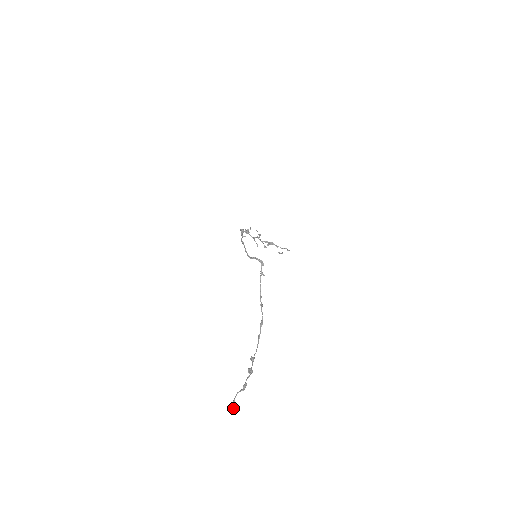
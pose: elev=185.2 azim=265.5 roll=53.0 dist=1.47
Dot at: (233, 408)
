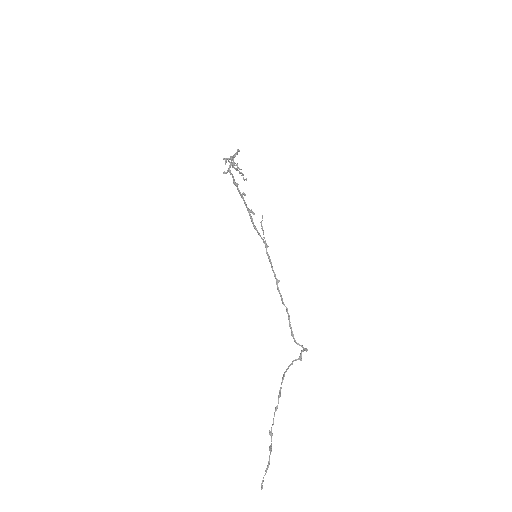
Dot at: occluded
